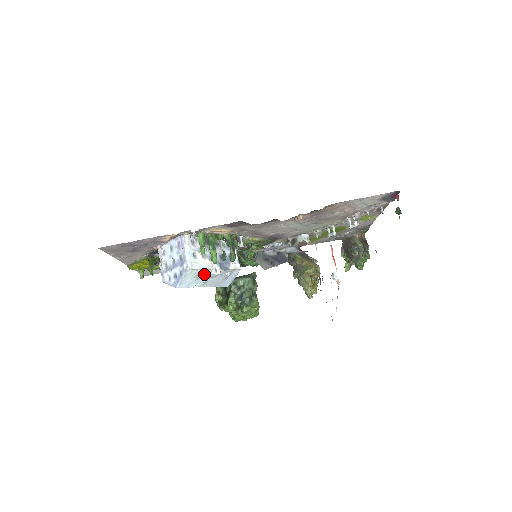
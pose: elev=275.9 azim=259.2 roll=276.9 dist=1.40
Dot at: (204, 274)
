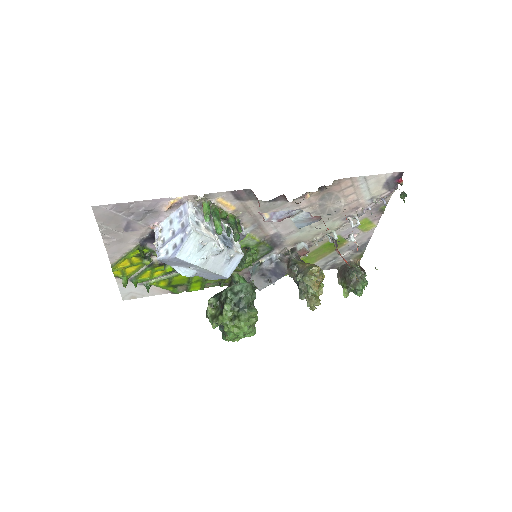
Dot at: (207, 246)
